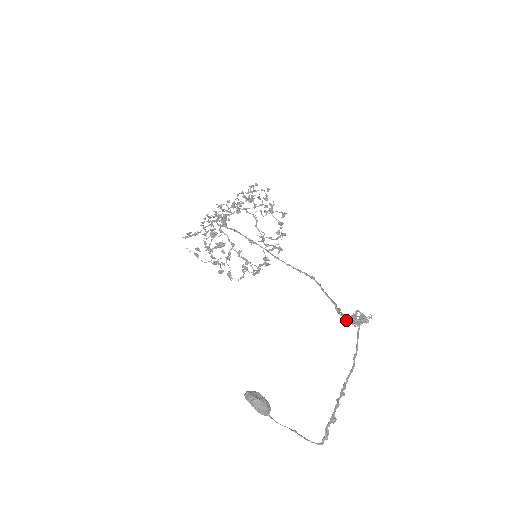
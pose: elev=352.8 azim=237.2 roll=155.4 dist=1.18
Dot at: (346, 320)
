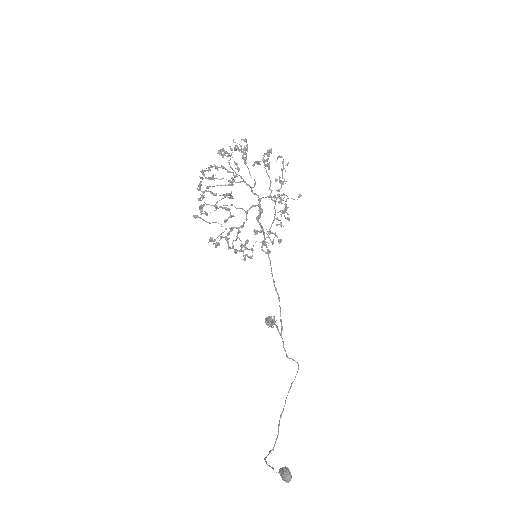
Dot at: (284, 349)
